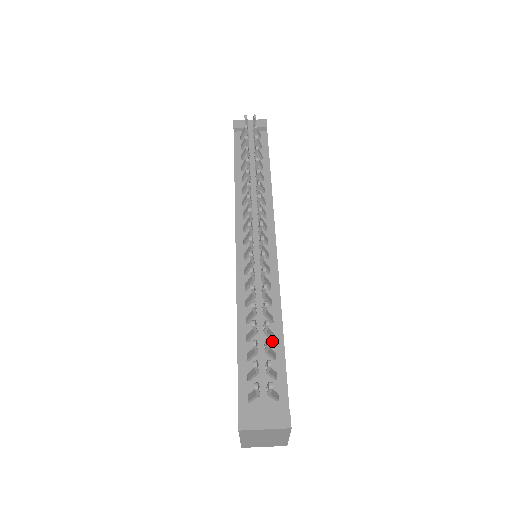
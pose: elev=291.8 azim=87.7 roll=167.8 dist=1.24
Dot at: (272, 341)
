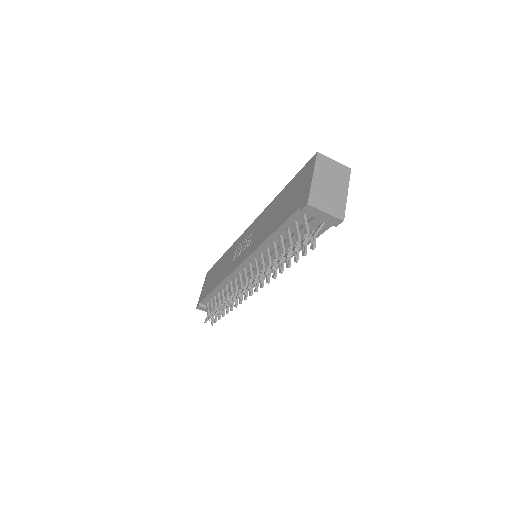
Dot at: occluded
